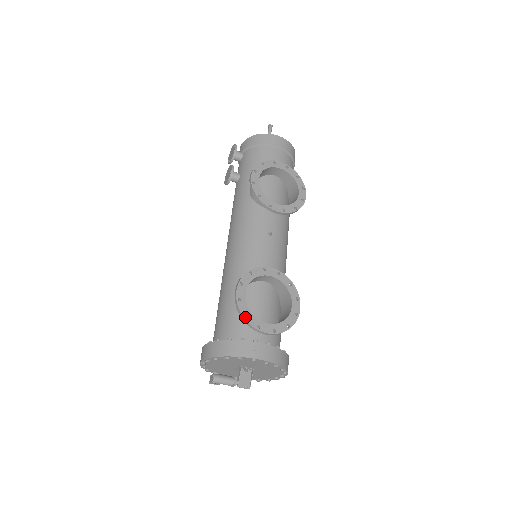
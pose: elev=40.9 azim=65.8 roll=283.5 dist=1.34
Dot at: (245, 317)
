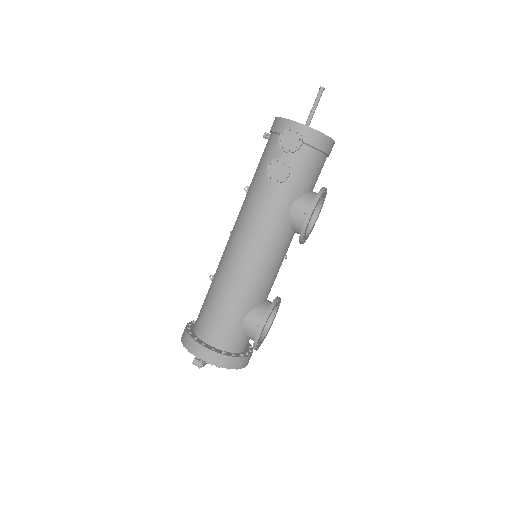
Dot at: (256, 347)
